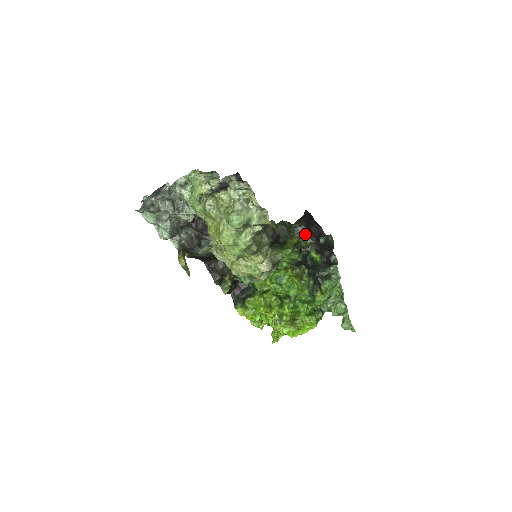
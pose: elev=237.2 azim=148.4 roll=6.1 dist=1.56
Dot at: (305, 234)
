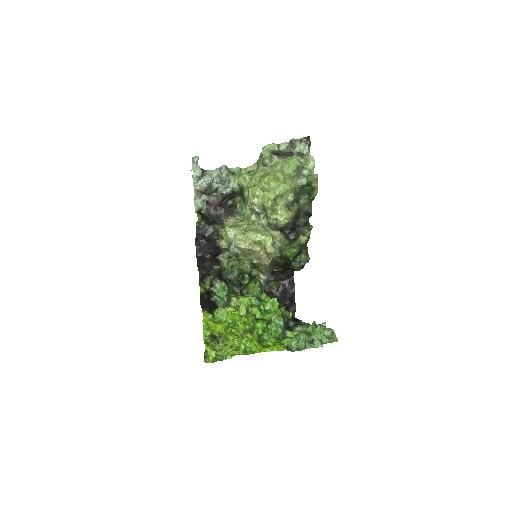
Dot at: (279, 299)
